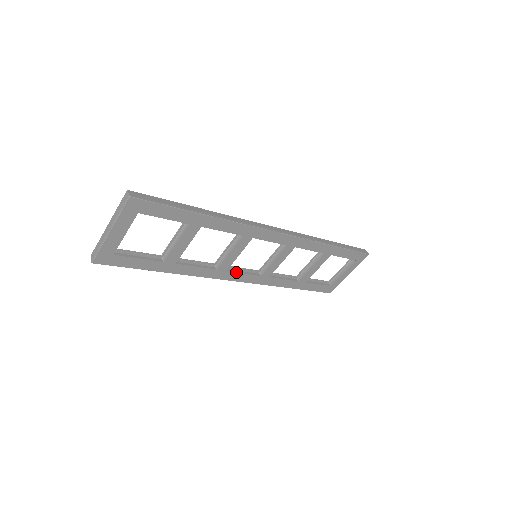
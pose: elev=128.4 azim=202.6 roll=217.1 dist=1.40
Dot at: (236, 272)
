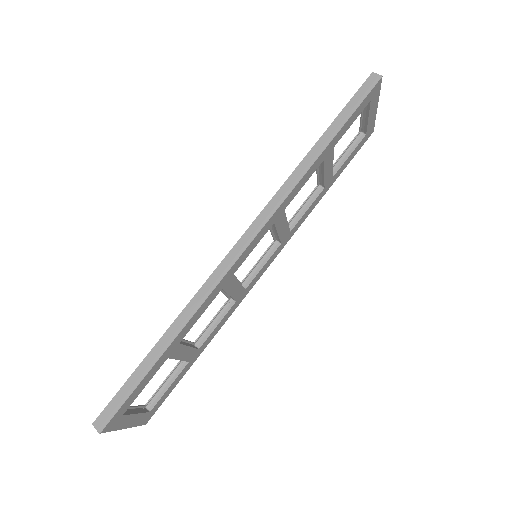
Dot at: (255, 277)
